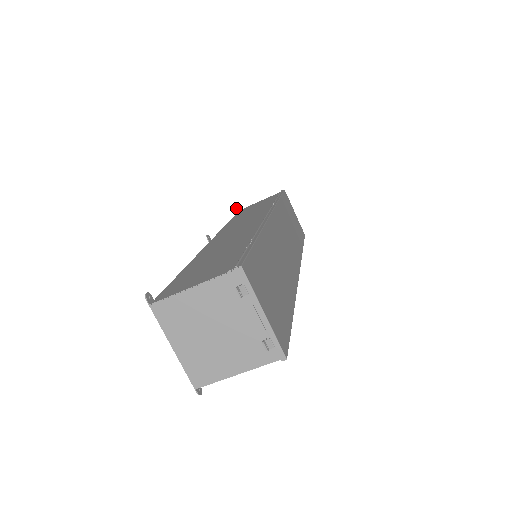
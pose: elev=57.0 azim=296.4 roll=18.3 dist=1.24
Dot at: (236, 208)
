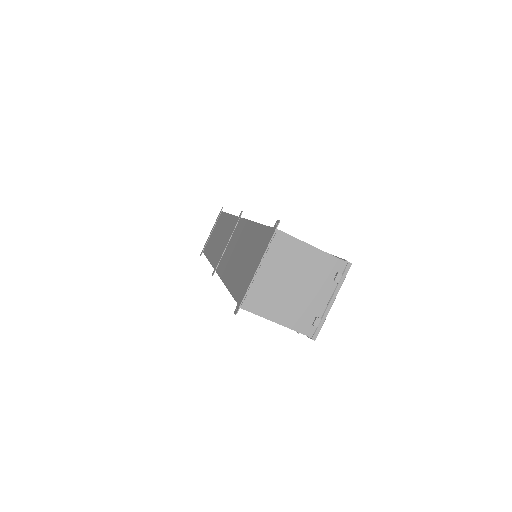
Dot at: occluded
